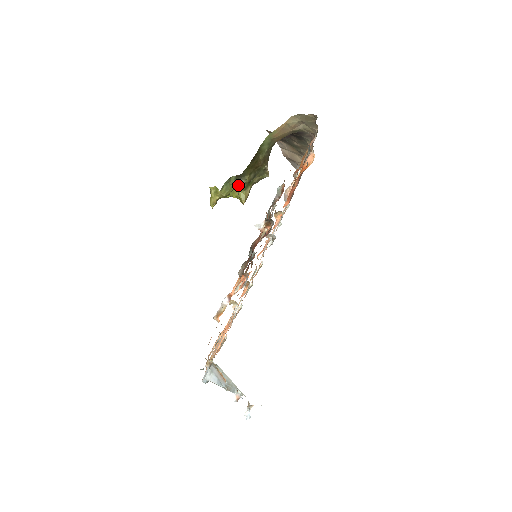
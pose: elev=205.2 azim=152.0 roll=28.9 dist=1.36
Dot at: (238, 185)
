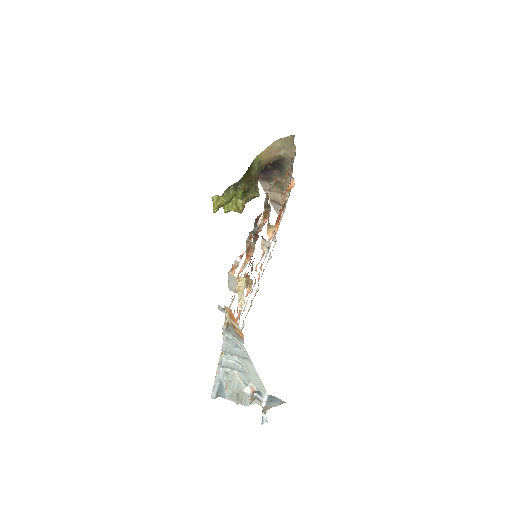
Dot at: (235, 197)
